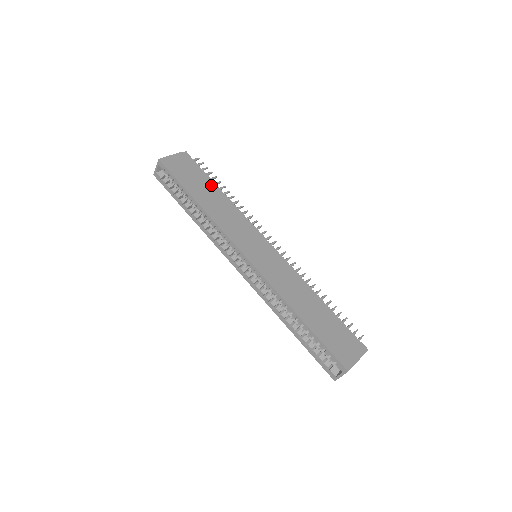
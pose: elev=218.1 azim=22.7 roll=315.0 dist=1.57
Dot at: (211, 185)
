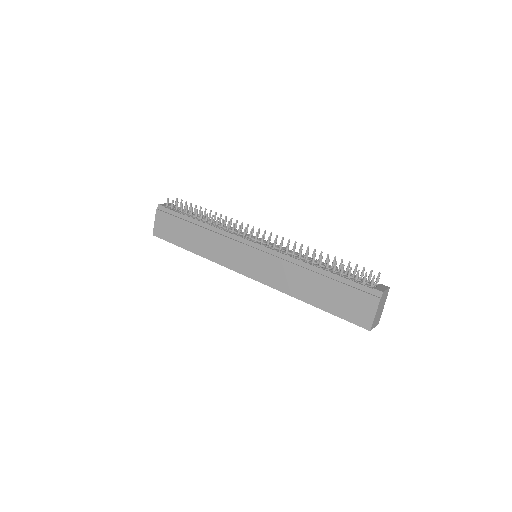
Dot at: (188, 224)
